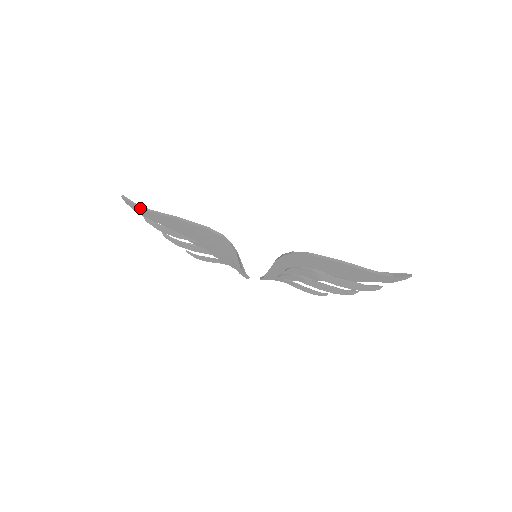
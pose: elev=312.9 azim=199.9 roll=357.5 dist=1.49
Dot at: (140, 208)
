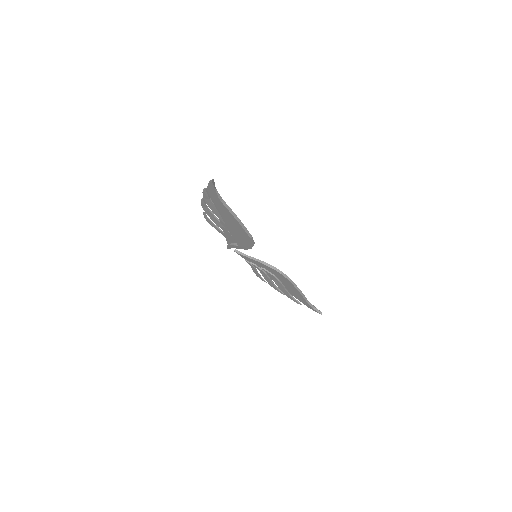
Dot at: (216, 195)
